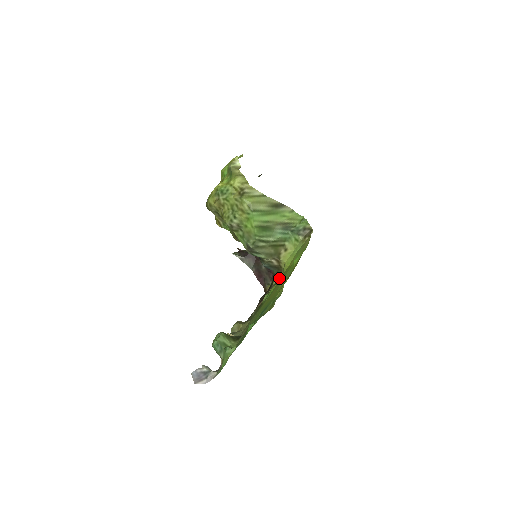
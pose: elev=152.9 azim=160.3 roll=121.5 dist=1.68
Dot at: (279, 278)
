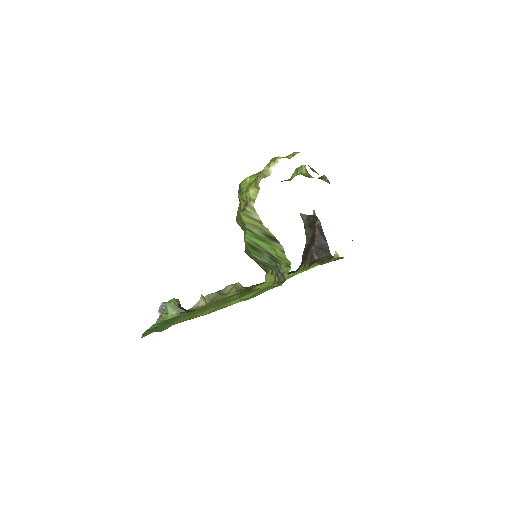
Dot at: occluded
